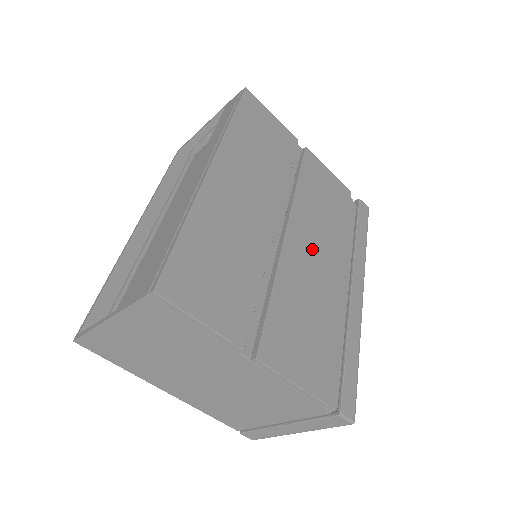
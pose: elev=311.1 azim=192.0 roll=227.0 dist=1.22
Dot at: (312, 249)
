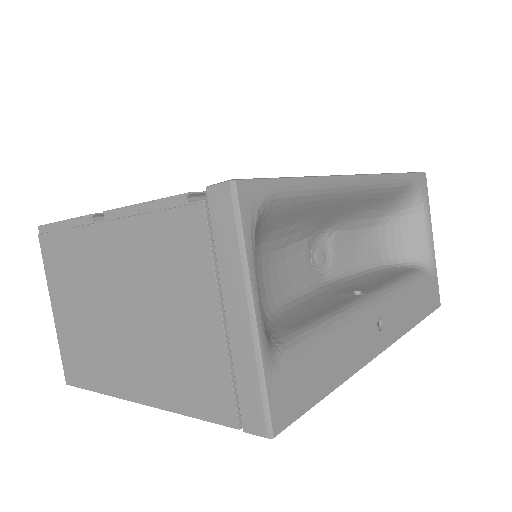
Dot at: occluded
